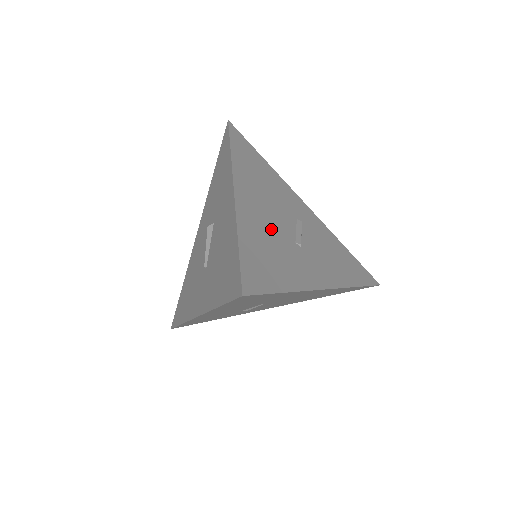
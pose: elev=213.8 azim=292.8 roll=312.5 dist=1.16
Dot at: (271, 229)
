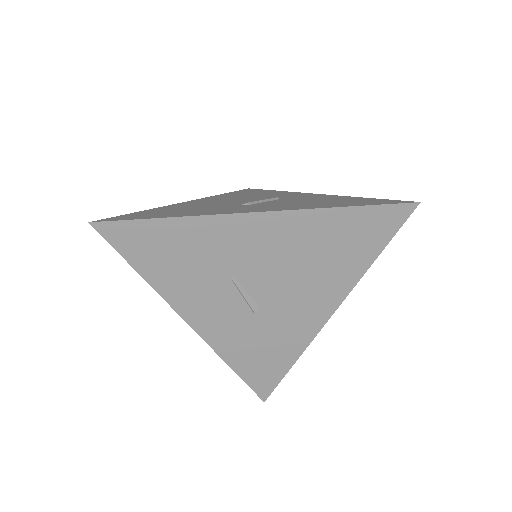
Dot at: (209, 205)
